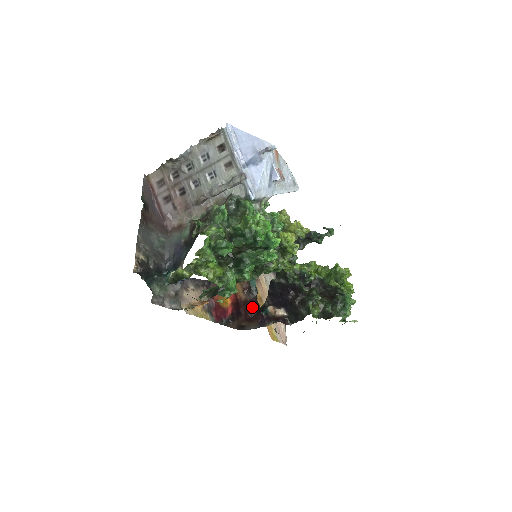
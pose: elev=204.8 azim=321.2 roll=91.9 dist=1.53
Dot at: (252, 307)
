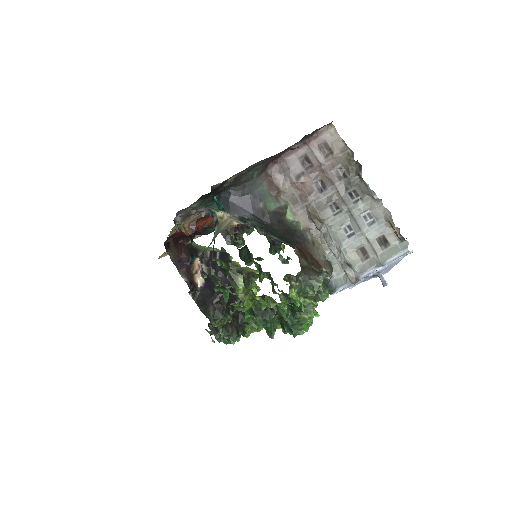
Dot at: (190, 235)
